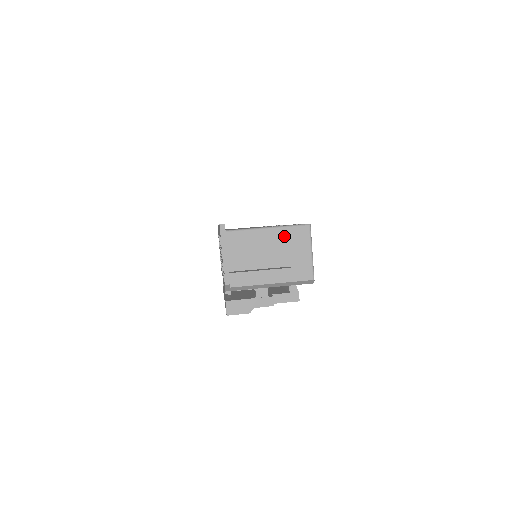
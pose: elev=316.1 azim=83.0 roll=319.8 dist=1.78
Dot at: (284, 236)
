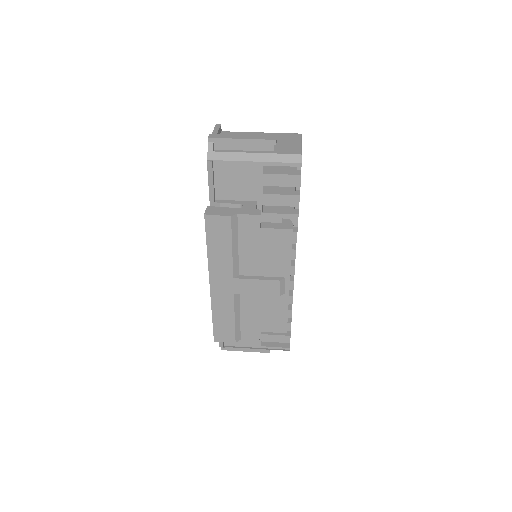
Dot at: occluded
